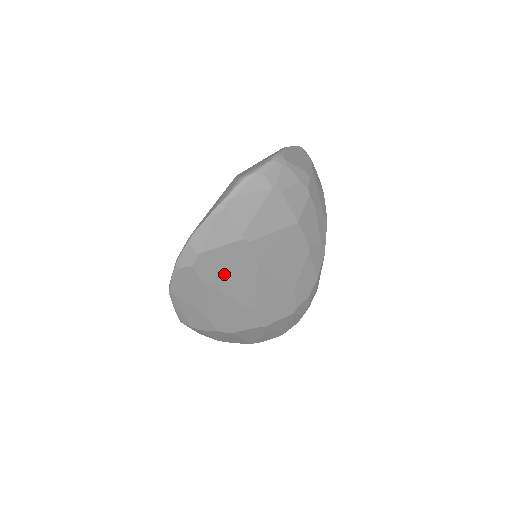
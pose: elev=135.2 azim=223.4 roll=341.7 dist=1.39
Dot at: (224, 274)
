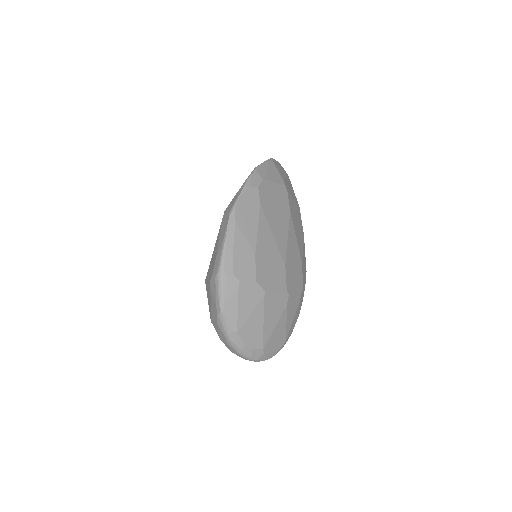
Dot at: (273, 209)
